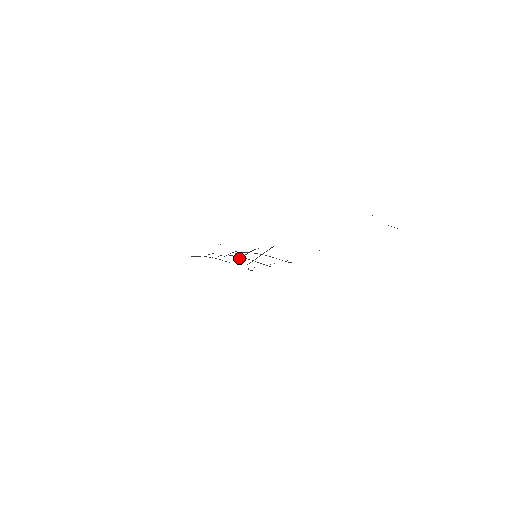
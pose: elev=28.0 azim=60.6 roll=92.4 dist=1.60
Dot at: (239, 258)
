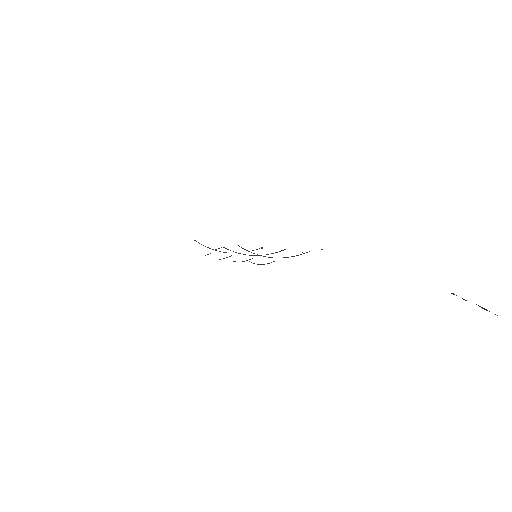
Dot at: occluded
